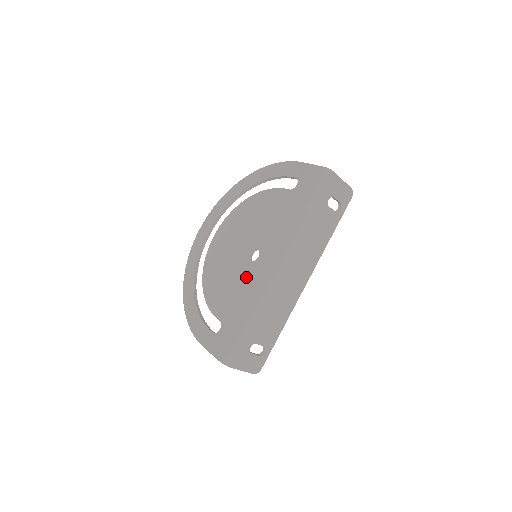
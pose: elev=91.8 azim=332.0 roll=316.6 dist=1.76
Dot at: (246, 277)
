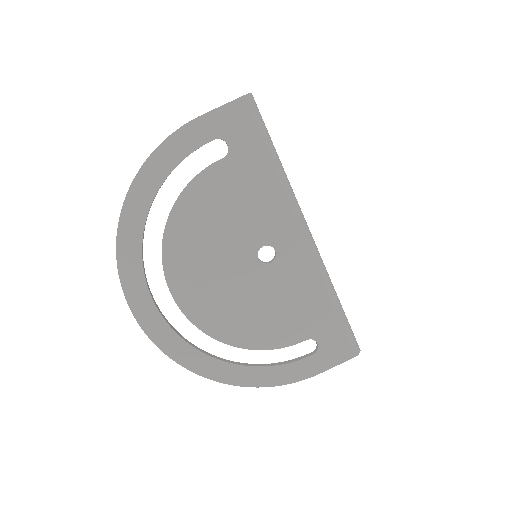
Dot at: (286, 280)
